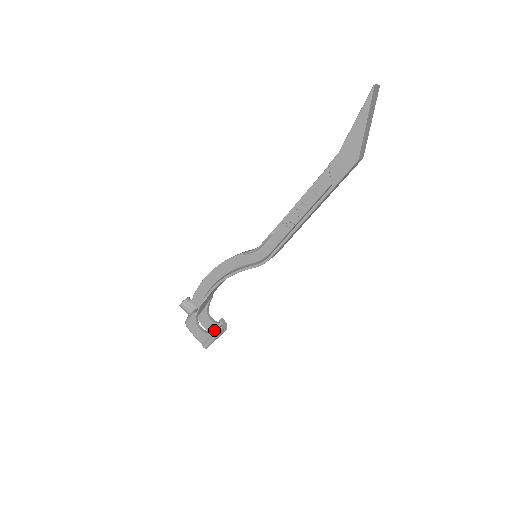
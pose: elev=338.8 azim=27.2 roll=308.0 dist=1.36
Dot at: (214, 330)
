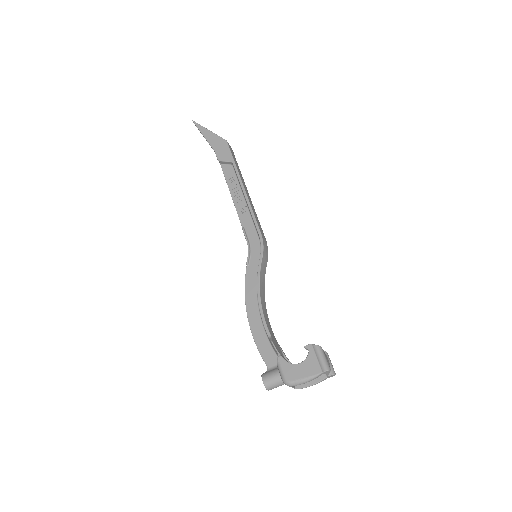
Dot at: (310, 345)
